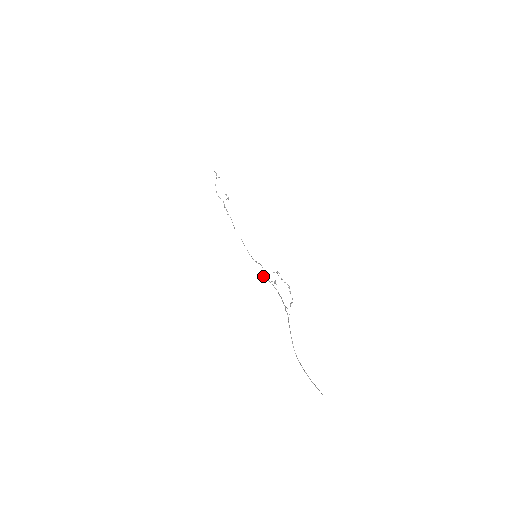
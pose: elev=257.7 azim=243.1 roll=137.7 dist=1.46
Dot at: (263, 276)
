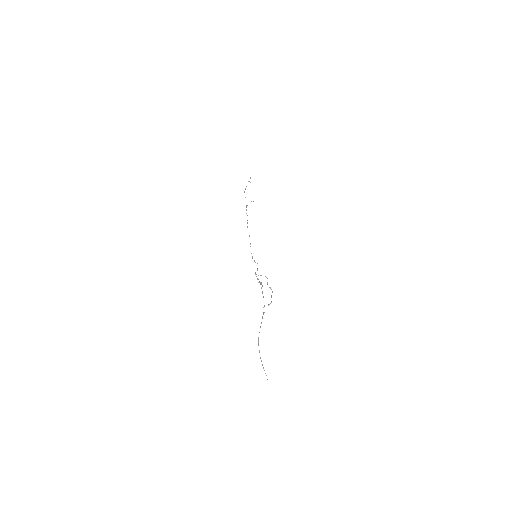
Dot at: (255, 274)
